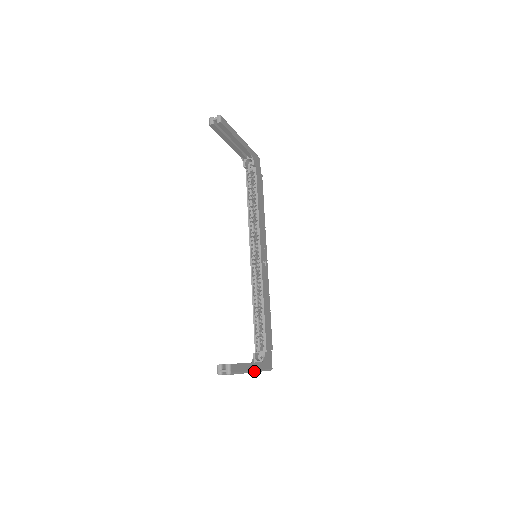
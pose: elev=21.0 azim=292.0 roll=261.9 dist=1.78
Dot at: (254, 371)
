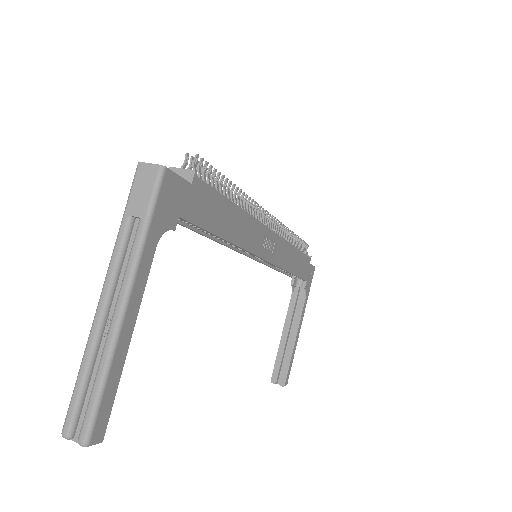
Dot at: (301, 323)
